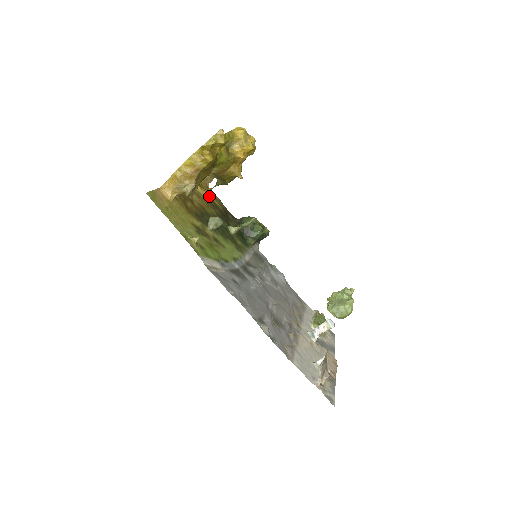
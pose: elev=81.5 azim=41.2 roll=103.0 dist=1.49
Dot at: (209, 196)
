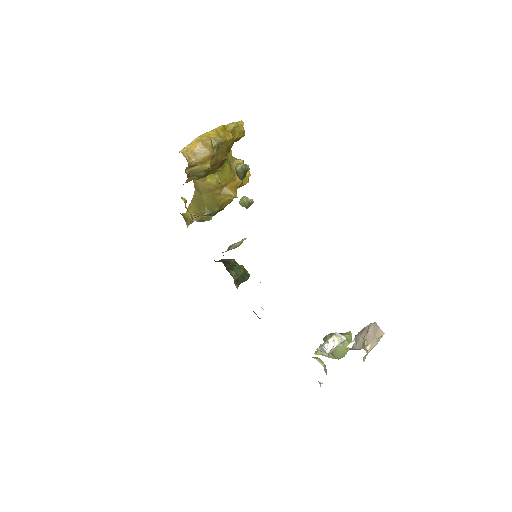
Dot at: occluded
